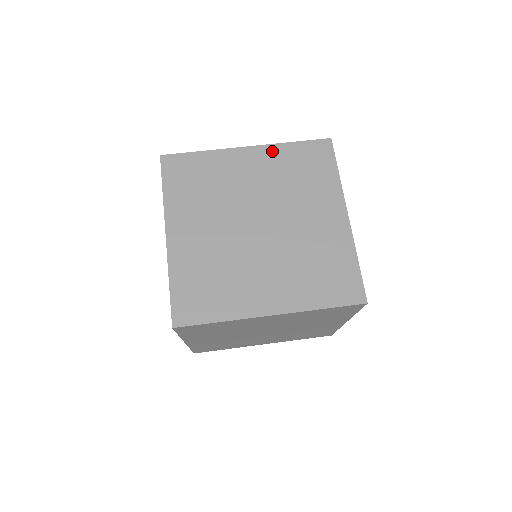
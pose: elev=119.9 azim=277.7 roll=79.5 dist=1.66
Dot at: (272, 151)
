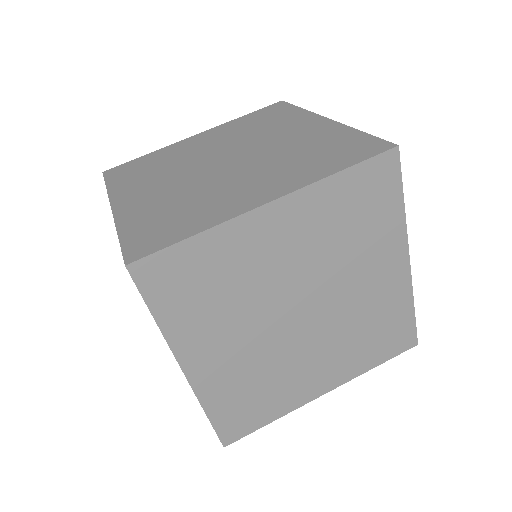
Dot at: (311, 198)
